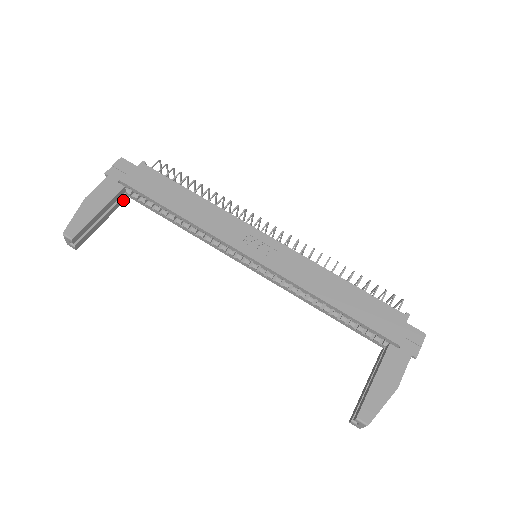
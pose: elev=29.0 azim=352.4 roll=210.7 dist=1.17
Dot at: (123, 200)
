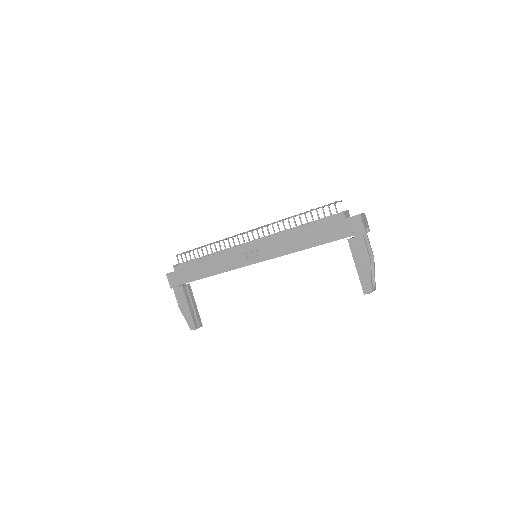
Dot at: (189, 287)
